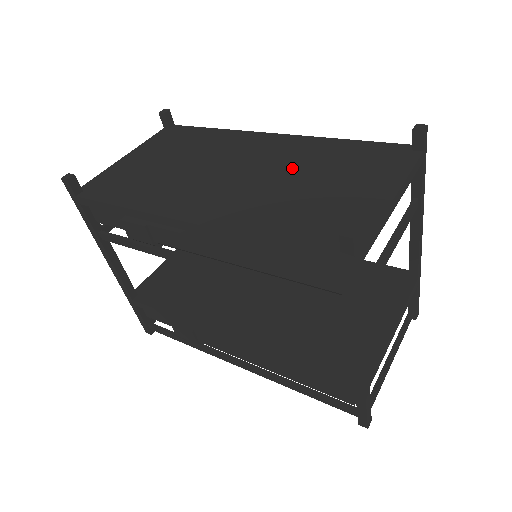
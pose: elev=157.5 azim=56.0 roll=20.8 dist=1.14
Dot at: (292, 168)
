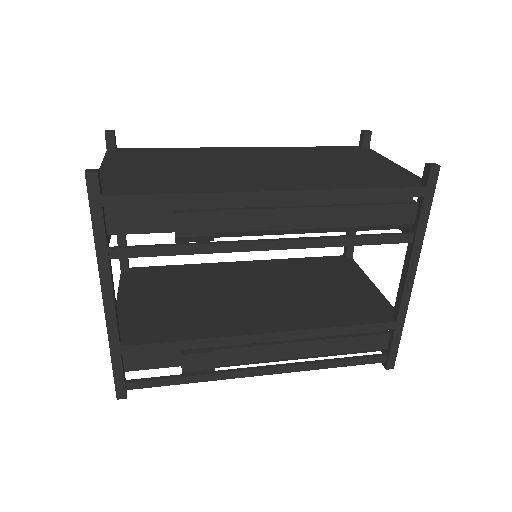
Dot at: (302, 160)
